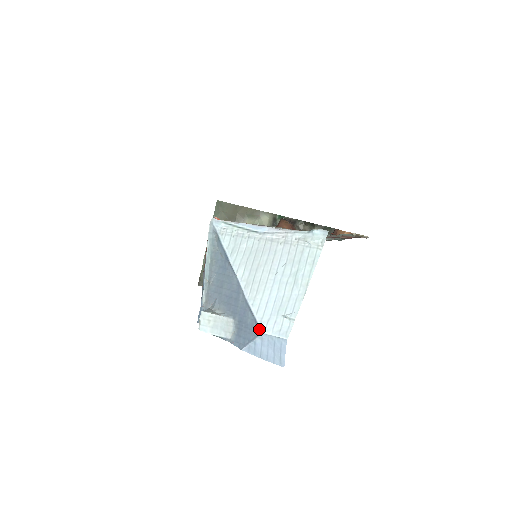
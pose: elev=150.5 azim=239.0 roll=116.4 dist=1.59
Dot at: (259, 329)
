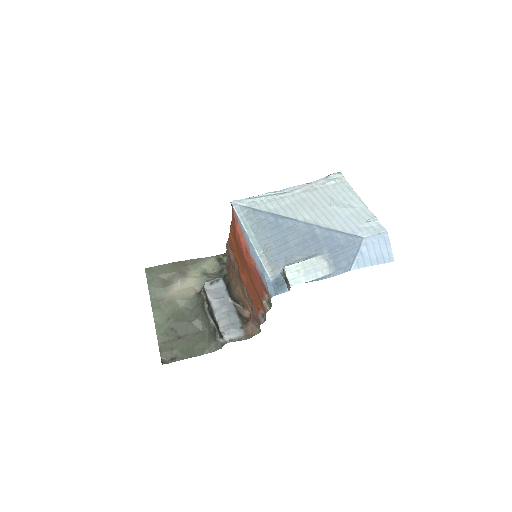
Dot at: (359, 237)
